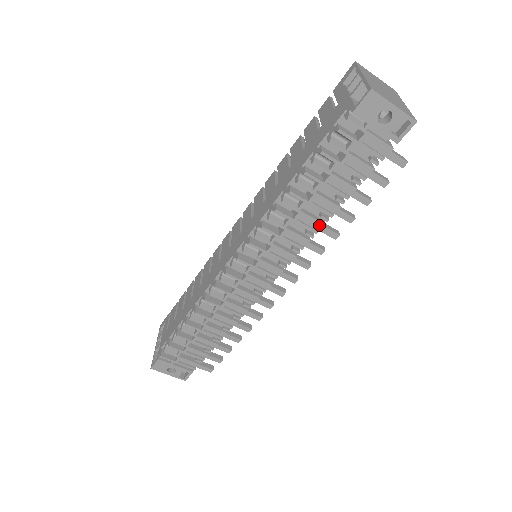
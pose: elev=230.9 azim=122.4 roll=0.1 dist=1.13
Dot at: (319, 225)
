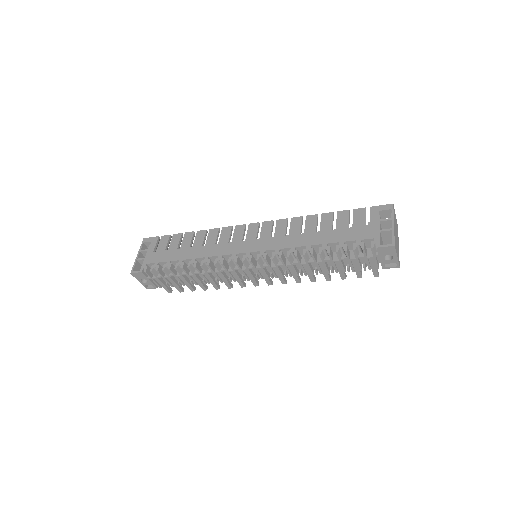
Dot at: (310, 272)
